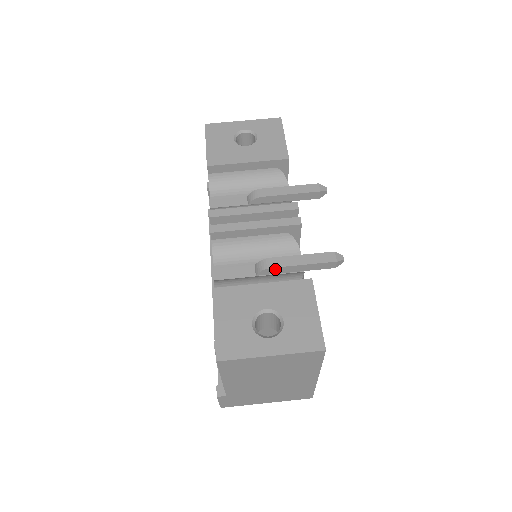
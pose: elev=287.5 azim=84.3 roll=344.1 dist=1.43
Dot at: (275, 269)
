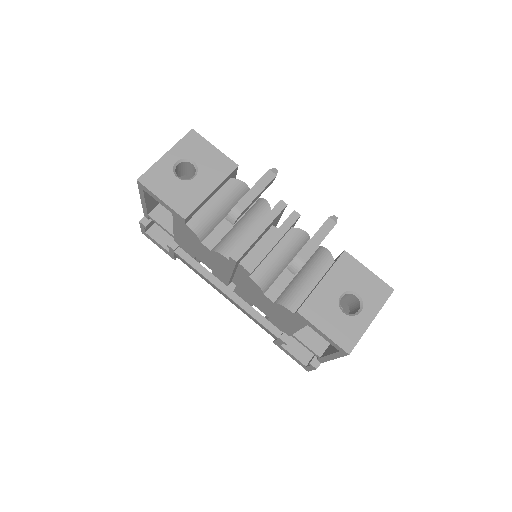
Dot at: occluded
